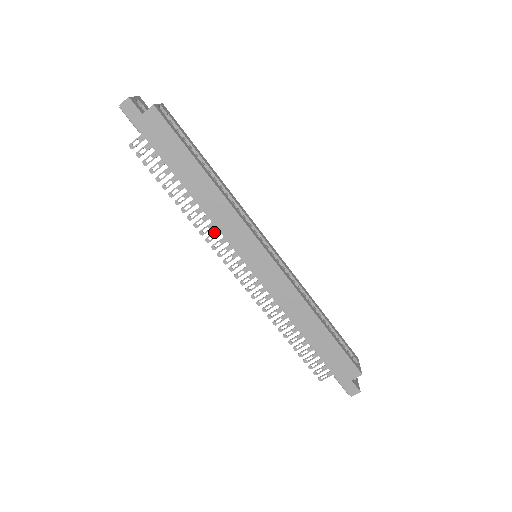
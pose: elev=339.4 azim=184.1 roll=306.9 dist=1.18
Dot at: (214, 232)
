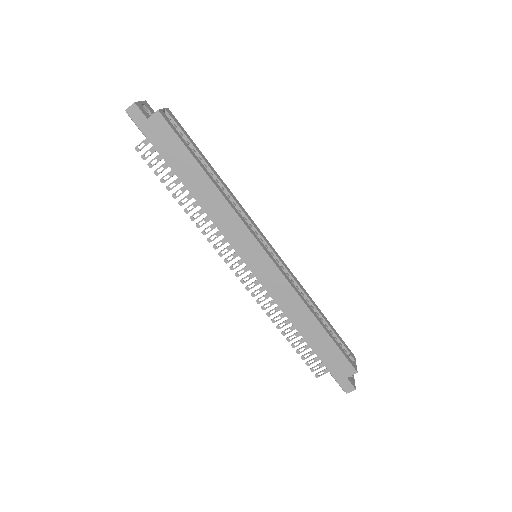
Dot at: (216, 232)
